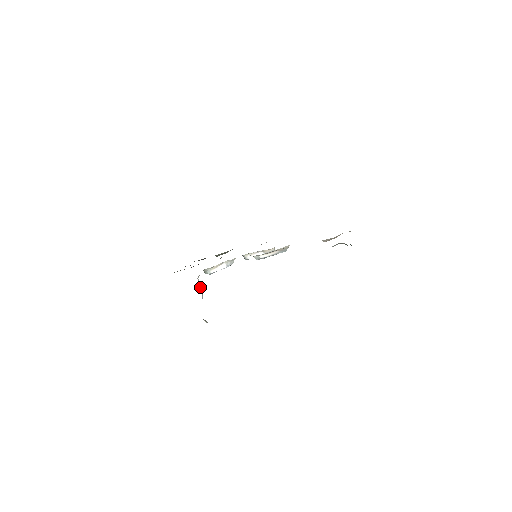
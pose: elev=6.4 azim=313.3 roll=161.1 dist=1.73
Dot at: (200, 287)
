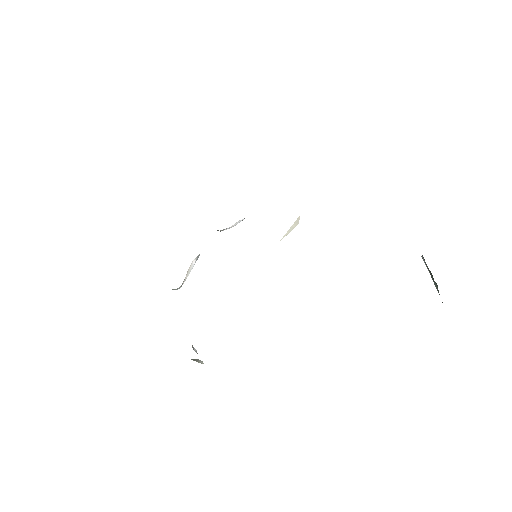
Dot at: (193, 348)
